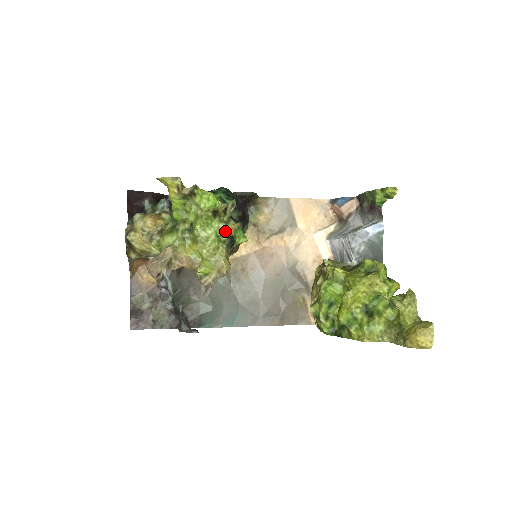
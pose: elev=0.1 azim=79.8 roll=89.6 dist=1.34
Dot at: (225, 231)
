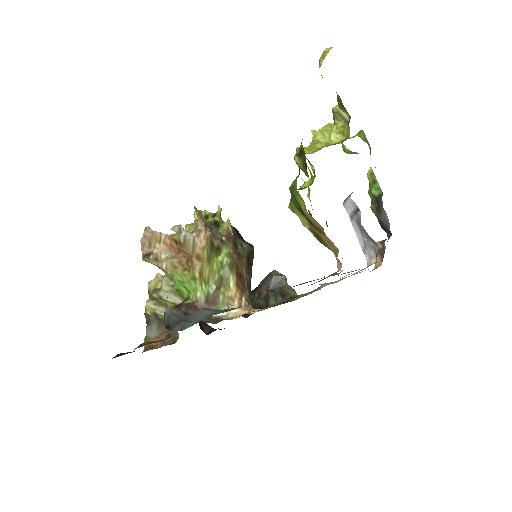
Dot at: occluded
